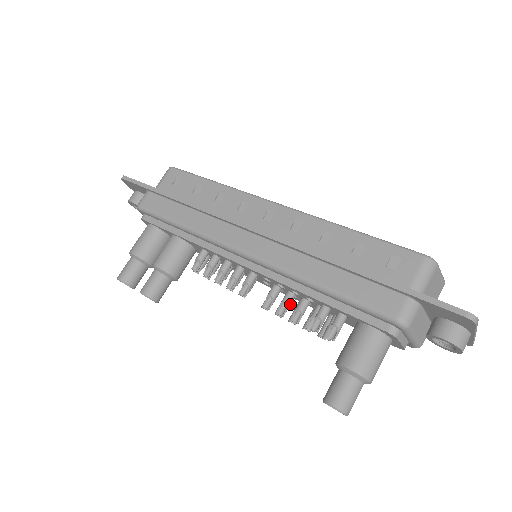
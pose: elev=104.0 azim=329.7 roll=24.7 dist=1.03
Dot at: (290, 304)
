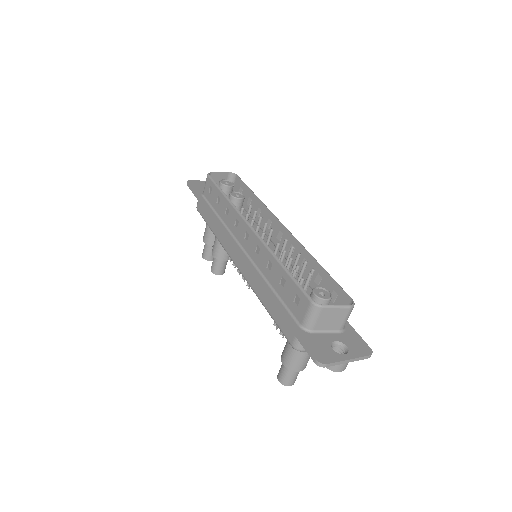
Dot at: occluded
